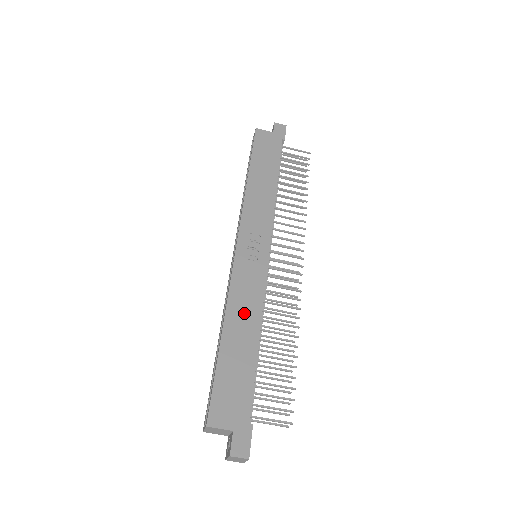
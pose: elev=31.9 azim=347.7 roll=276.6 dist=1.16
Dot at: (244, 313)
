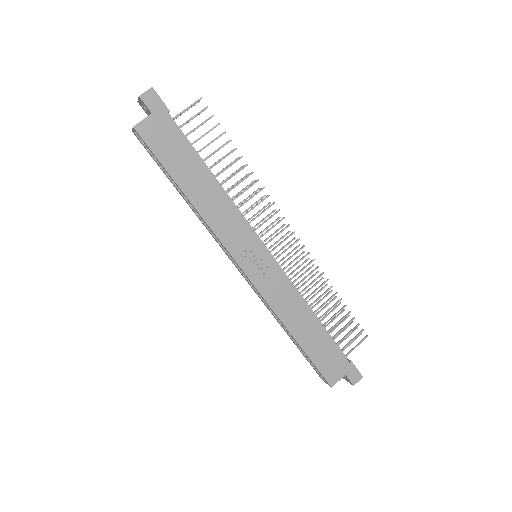
Dot at: (293, 311)
